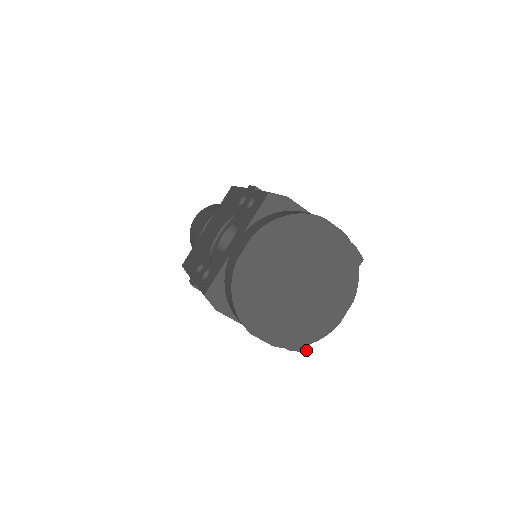
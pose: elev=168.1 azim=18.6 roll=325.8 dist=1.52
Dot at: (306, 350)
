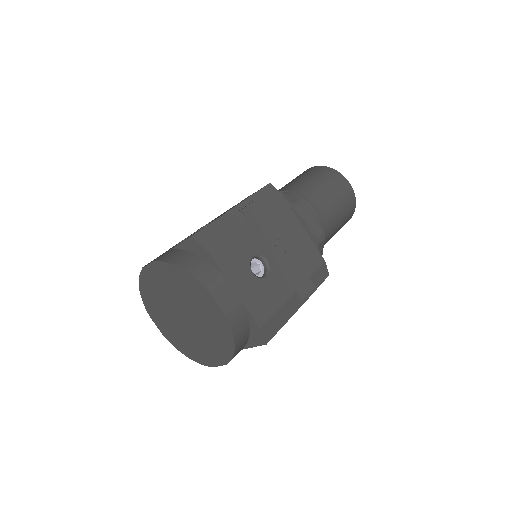
Dot at: occluded
